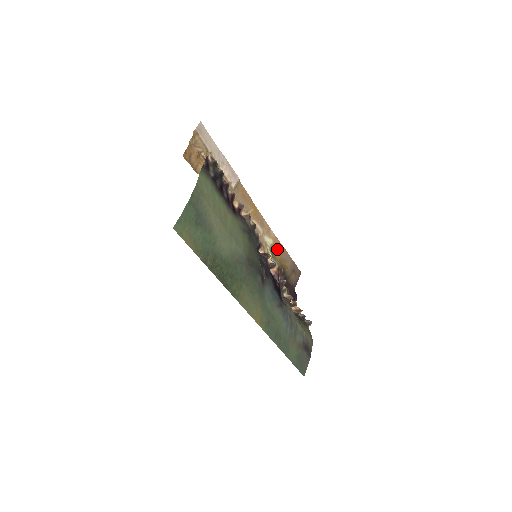
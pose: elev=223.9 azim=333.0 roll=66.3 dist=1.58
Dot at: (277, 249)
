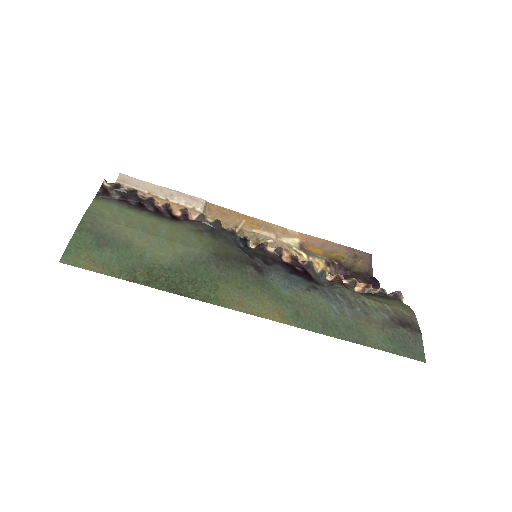
Dot at: (311, 245)
